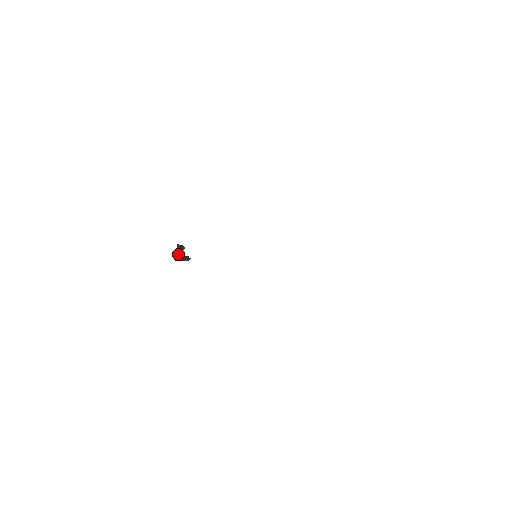
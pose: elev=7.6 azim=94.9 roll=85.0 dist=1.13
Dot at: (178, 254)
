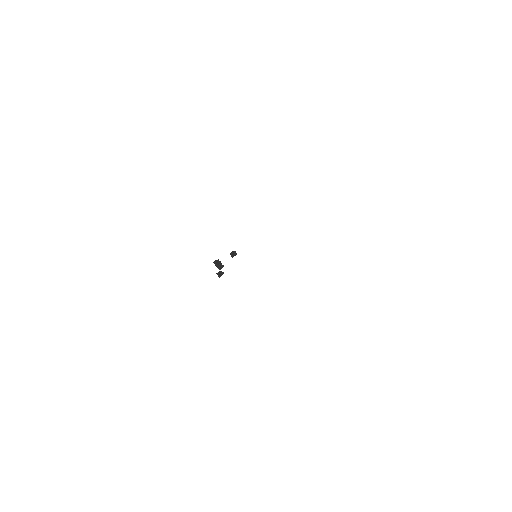
Dot at: (220, 269)
